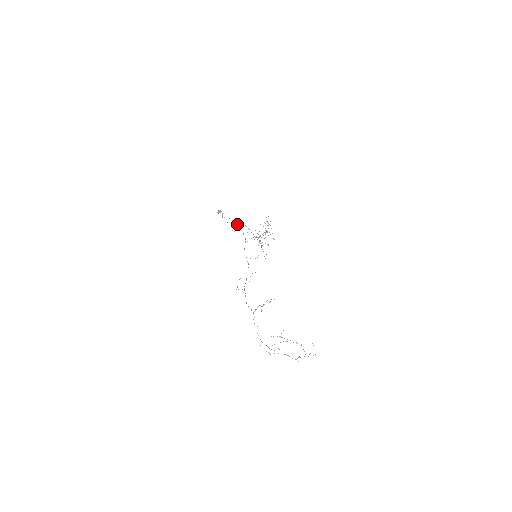
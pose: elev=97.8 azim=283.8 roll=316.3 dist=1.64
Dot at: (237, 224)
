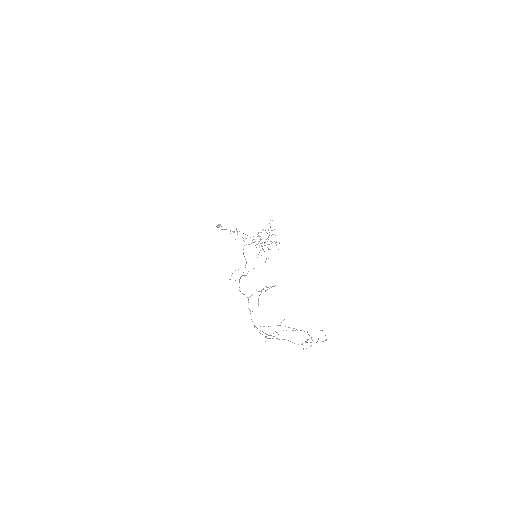
Dot at: (237, 231)
